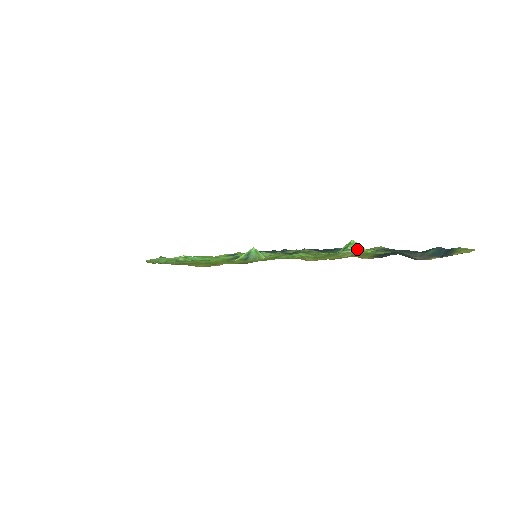
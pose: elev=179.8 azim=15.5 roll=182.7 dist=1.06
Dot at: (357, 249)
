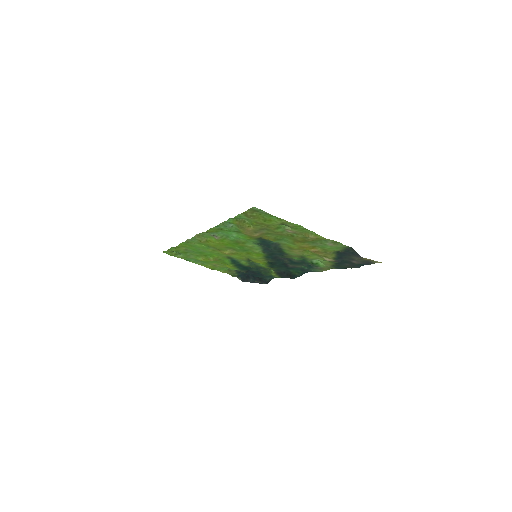
Dot at: (321, 261)
